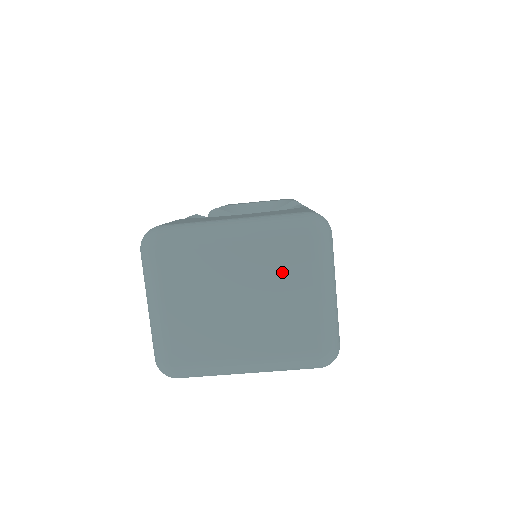
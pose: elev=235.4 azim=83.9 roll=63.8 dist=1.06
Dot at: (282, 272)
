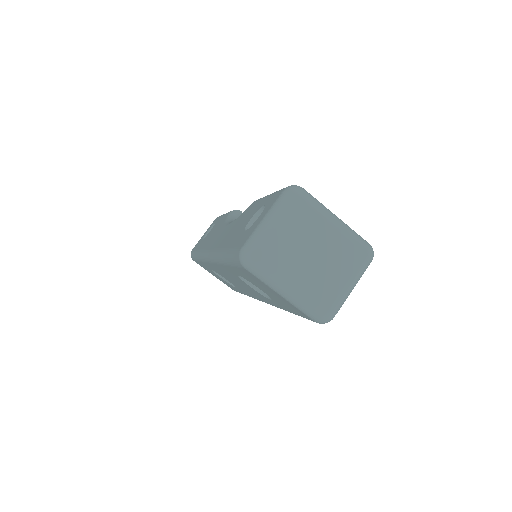
Dot at: (343, 258)
